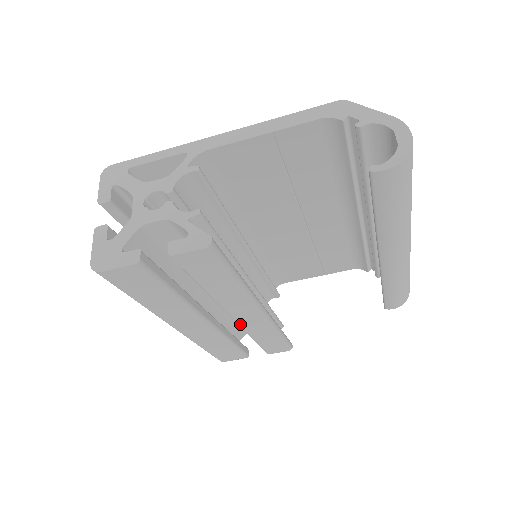
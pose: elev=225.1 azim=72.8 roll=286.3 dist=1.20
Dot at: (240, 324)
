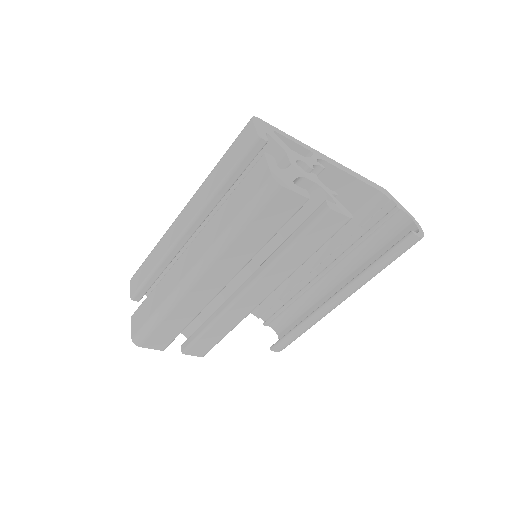
Dot at: (236, 303)
